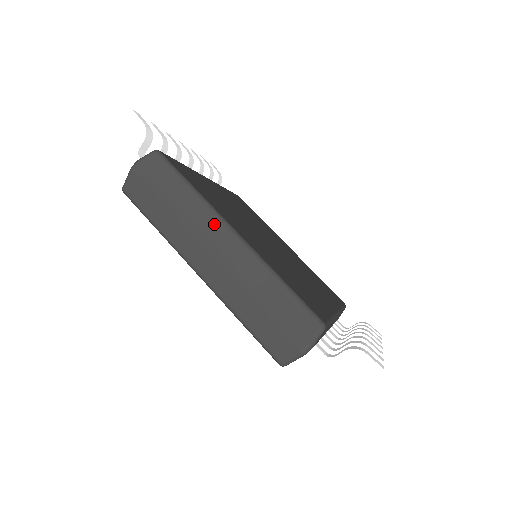
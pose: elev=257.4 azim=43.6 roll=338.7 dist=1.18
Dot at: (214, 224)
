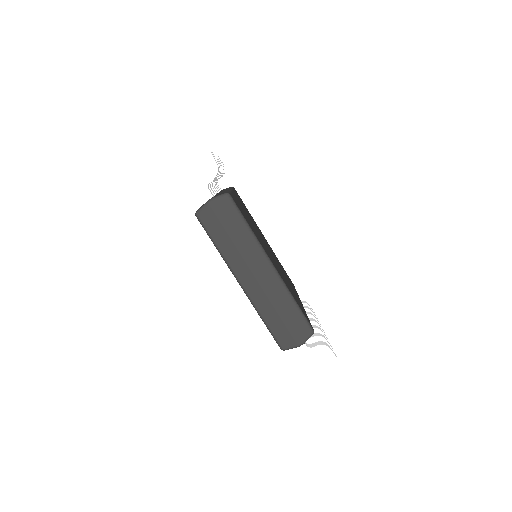
Dot at: (260, 257)
